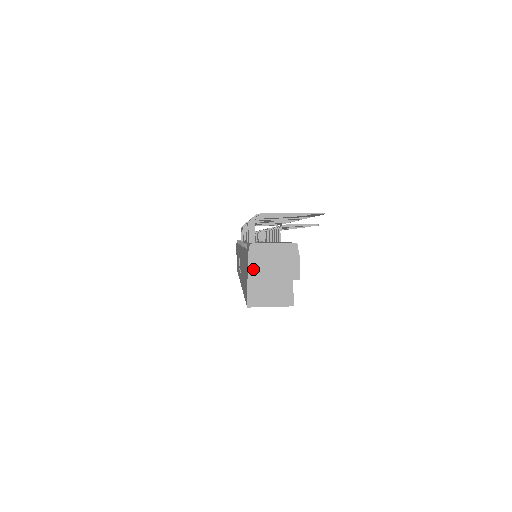
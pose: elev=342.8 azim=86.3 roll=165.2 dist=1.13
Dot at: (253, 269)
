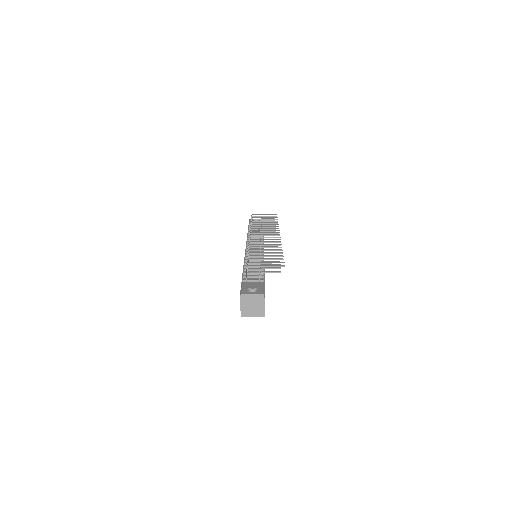
Dot at: (242, 306)
